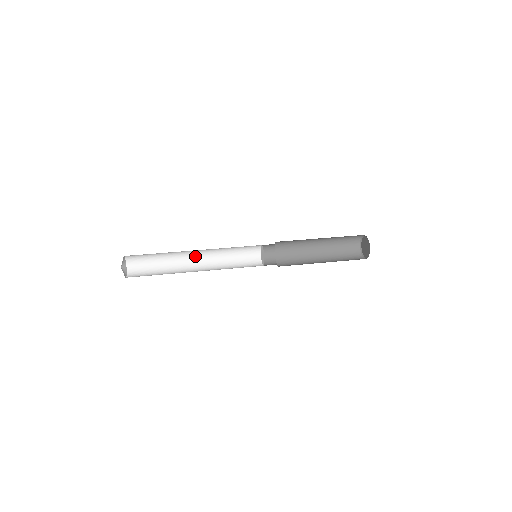
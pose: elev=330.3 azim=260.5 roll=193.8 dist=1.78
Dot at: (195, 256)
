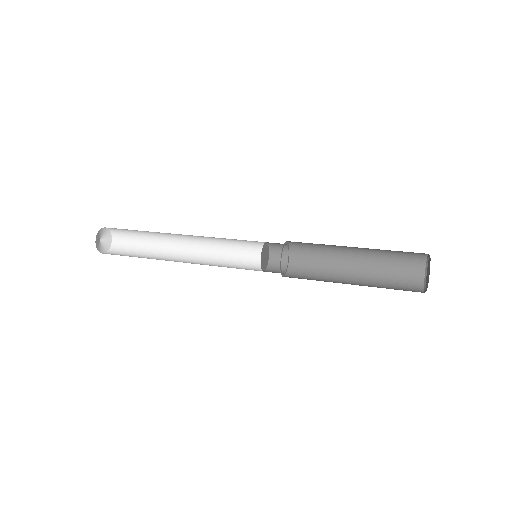
Dot at: (185, 239)
